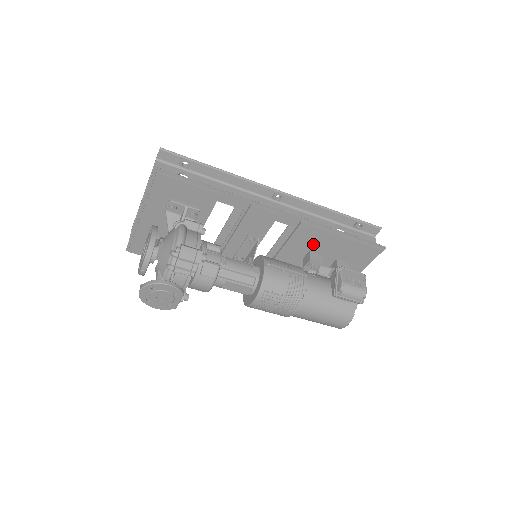
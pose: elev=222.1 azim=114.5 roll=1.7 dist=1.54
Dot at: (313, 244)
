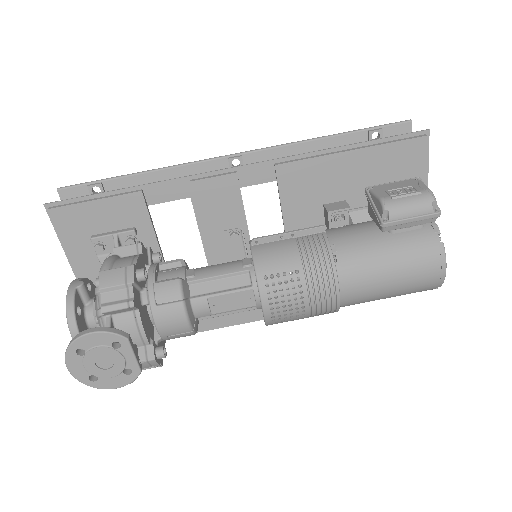
Dot at: (319, 191)
